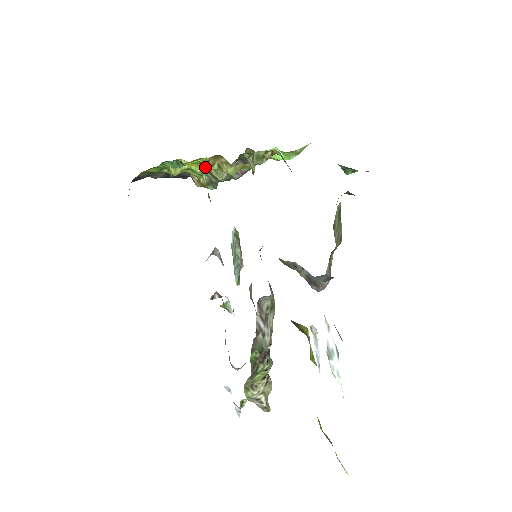
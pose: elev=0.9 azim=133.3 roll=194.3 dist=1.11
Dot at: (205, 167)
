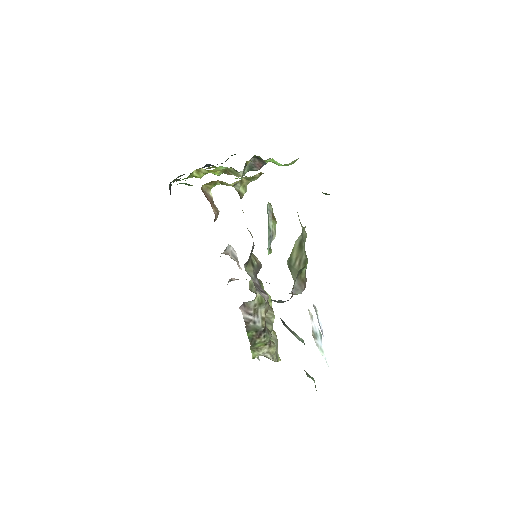
Dot at: (209, 187)
